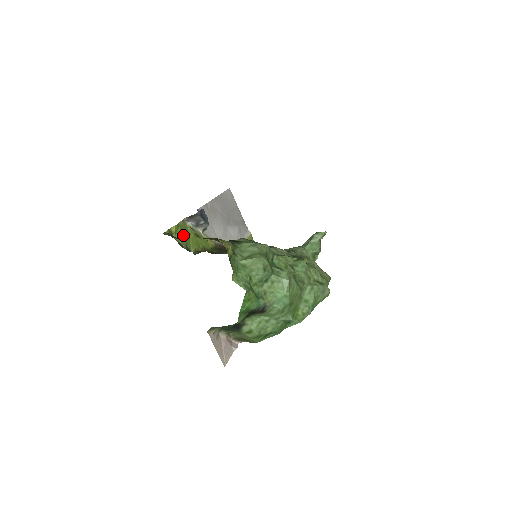
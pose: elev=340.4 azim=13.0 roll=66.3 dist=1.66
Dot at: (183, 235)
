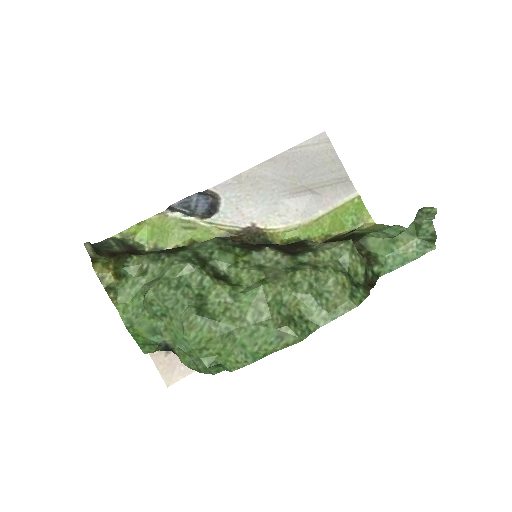
Dot at: (153, 233)
